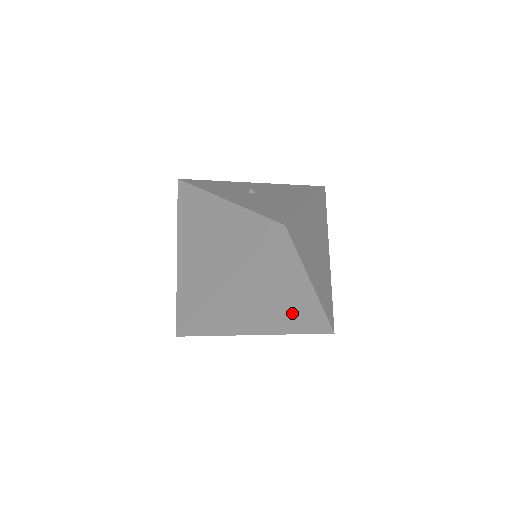
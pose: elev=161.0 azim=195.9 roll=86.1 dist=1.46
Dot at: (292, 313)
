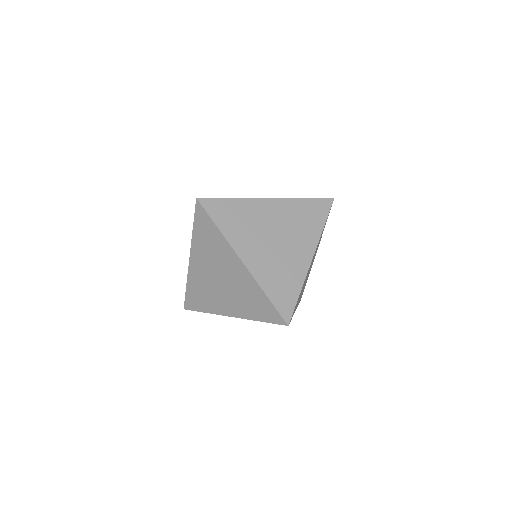
Dot at: (242, 293)
